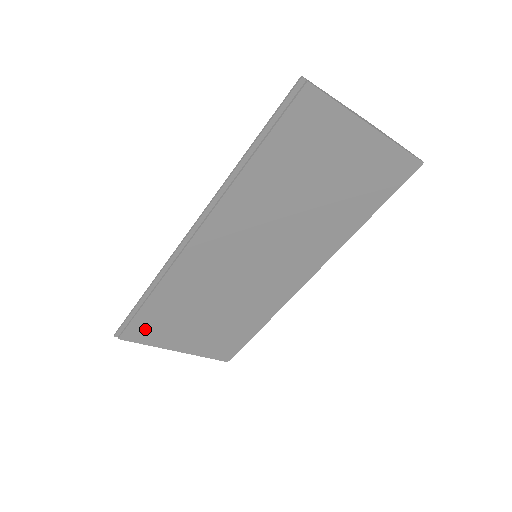
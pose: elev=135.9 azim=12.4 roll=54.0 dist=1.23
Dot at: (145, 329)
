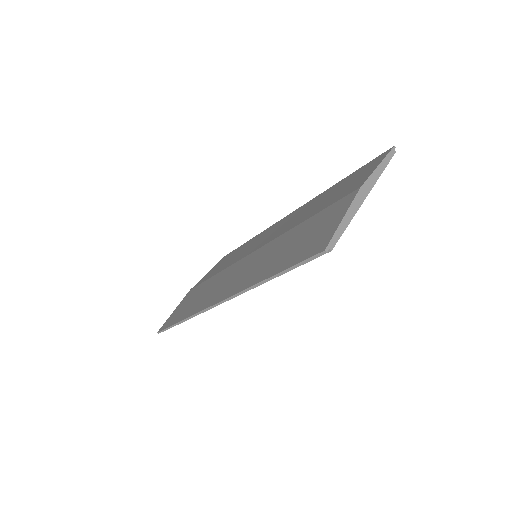
Dot at: occluded
